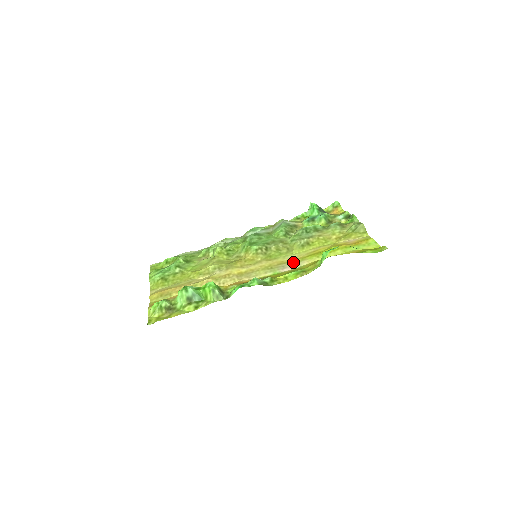
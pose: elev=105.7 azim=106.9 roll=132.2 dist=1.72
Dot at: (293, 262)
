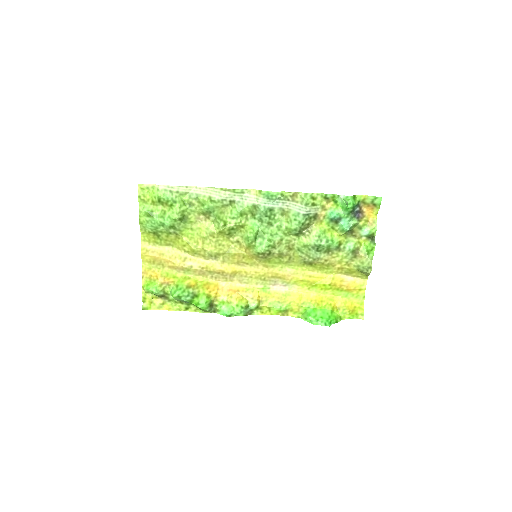
Dot at: (286, 281)
